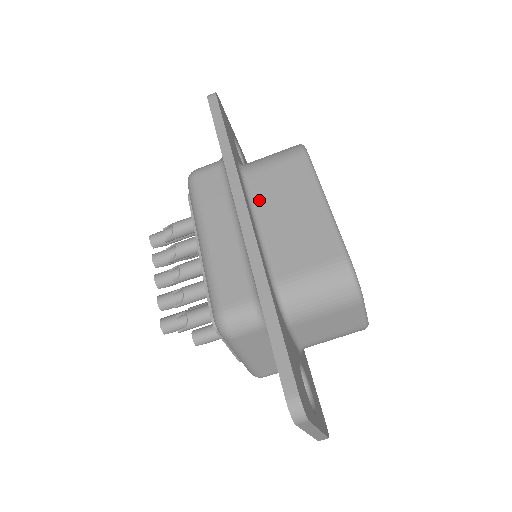
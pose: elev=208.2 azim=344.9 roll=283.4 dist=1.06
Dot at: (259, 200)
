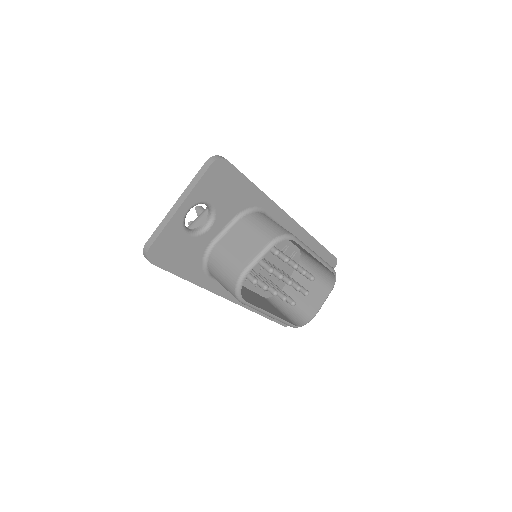
Dot at: occluded
